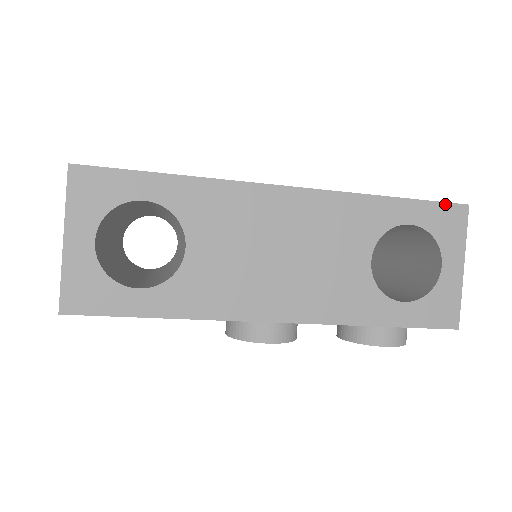
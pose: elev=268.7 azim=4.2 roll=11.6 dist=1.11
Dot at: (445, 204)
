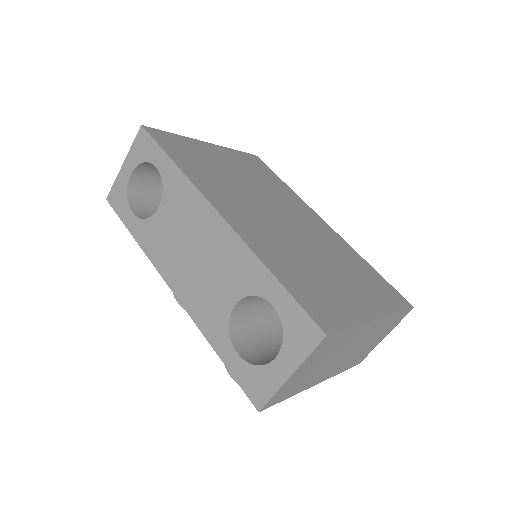
Dot at: (308, 316)
